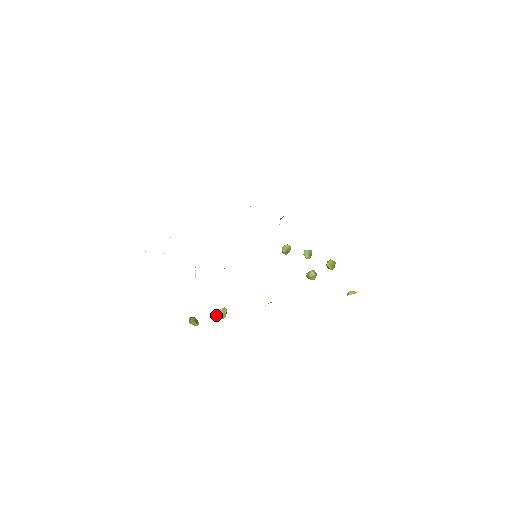
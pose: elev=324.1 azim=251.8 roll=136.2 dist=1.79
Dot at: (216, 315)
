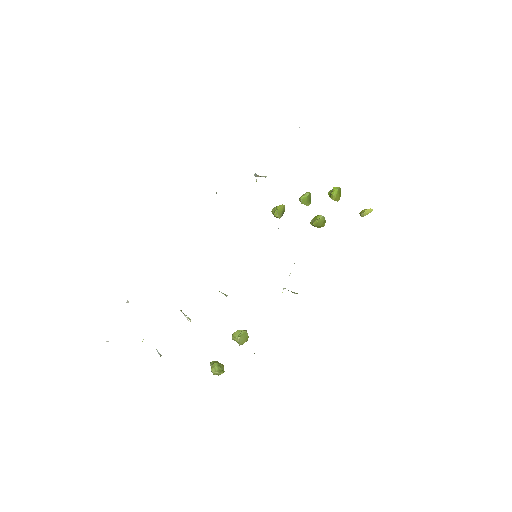
Dot at: occluded
